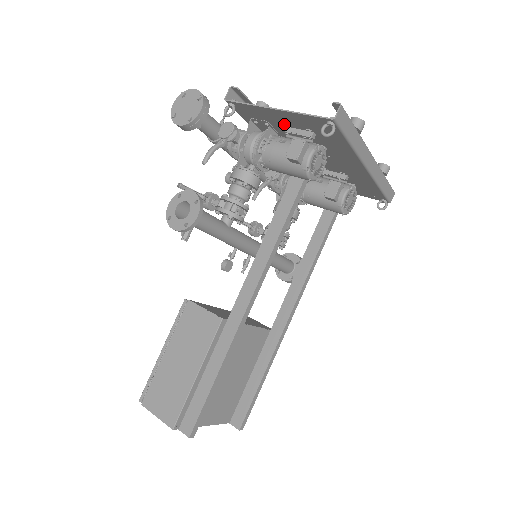
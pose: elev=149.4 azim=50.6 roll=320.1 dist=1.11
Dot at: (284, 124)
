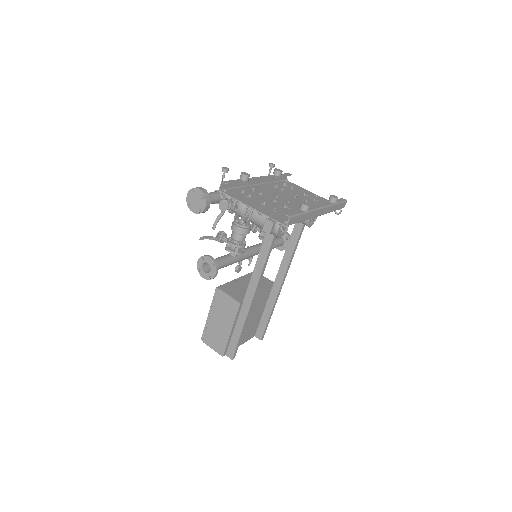
Dot at: (260, 204)
